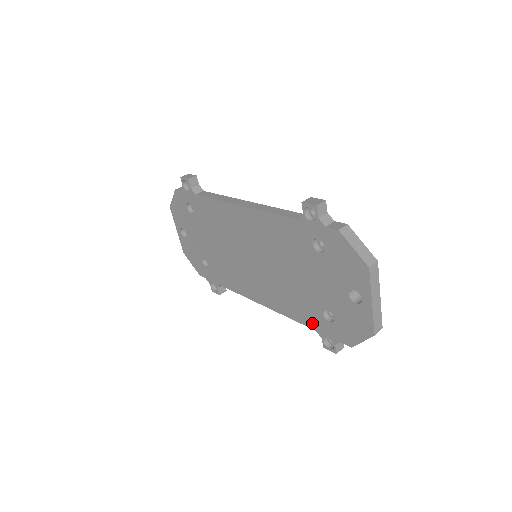
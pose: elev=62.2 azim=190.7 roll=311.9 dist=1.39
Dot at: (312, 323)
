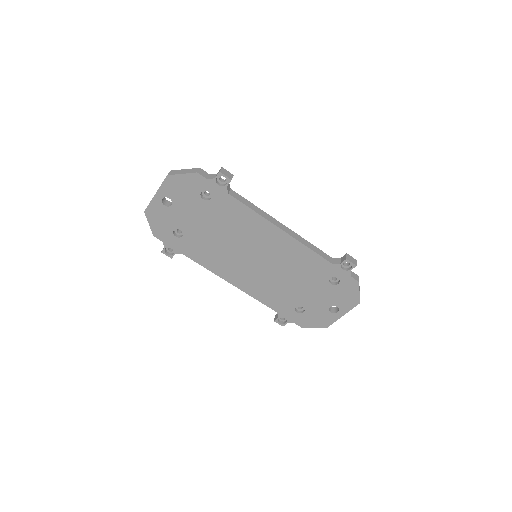
Dot at: (279, 309)
